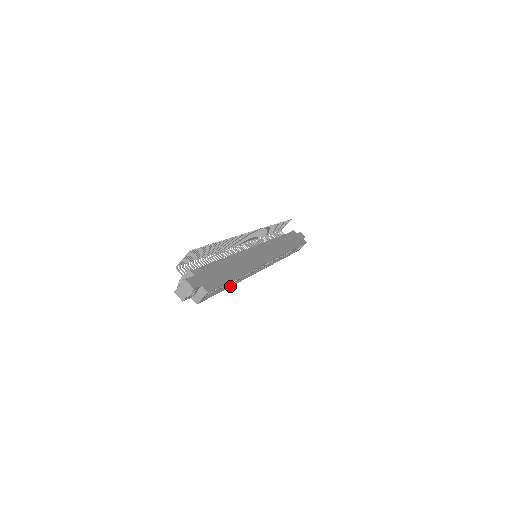
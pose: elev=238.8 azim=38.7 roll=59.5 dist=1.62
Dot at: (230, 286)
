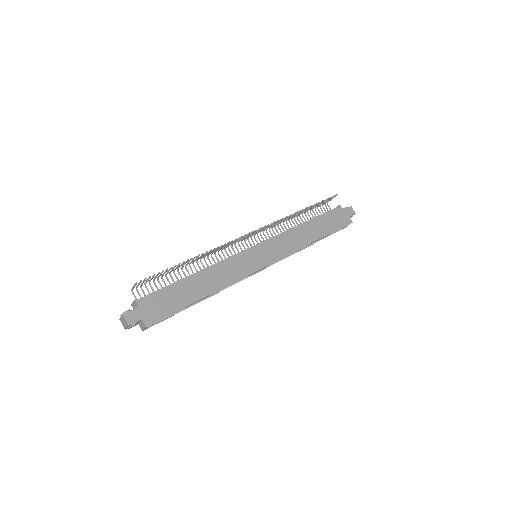
Dot at: (200, 301)
